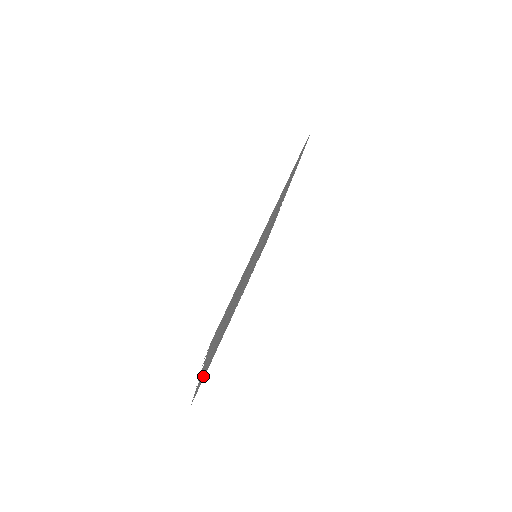
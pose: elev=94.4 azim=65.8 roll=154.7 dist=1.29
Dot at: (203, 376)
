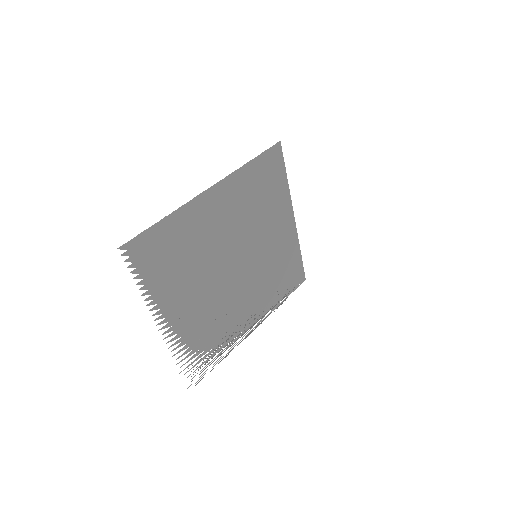
Dot at: (165, 237)
